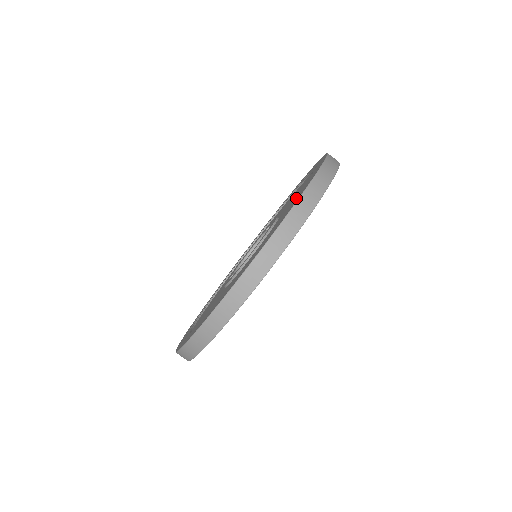
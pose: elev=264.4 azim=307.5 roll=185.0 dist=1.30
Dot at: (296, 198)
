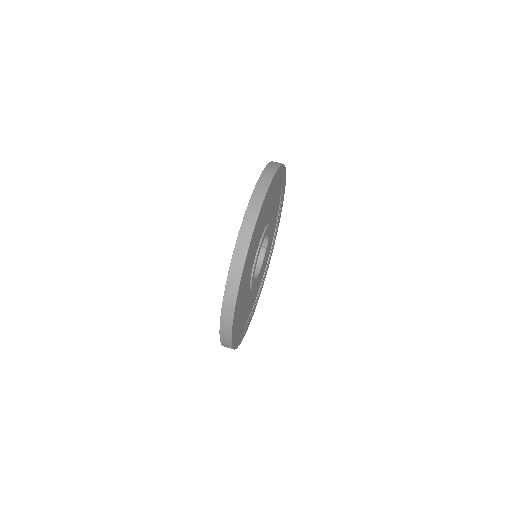
Dot at: occluded
